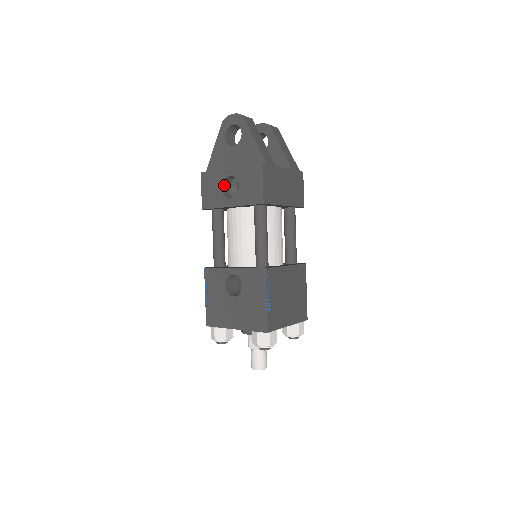
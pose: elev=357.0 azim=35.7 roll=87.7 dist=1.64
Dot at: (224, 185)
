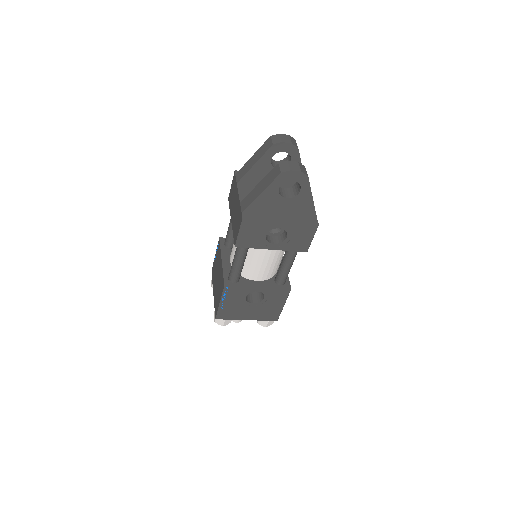
Dot at: (267, 230)
